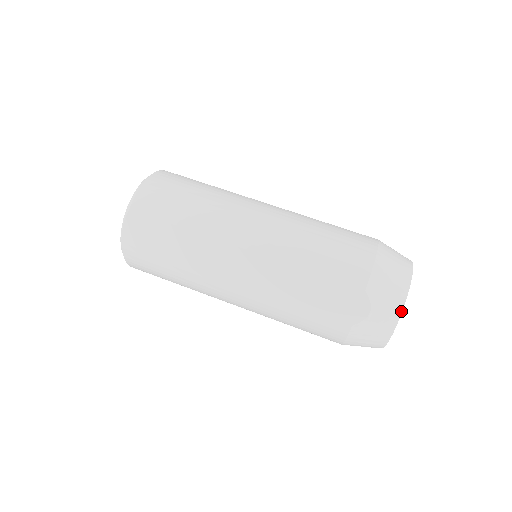
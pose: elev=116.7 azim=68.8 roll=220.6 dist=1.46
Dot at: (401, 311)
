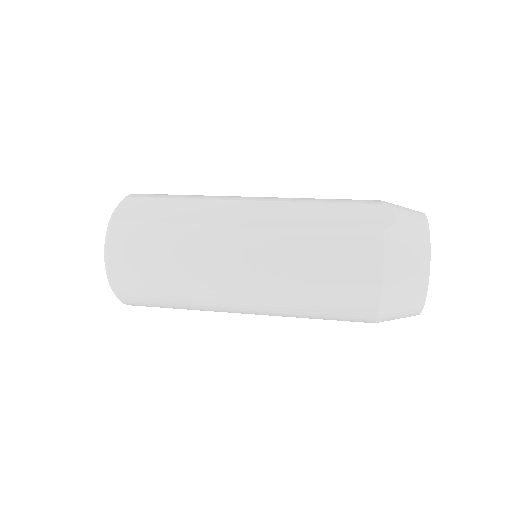
Dot at: (426, 219)
